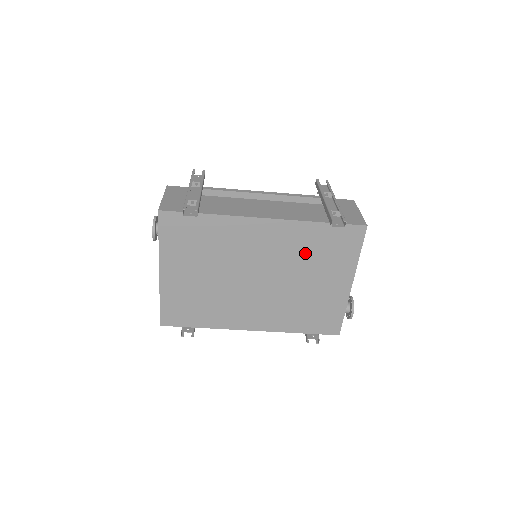
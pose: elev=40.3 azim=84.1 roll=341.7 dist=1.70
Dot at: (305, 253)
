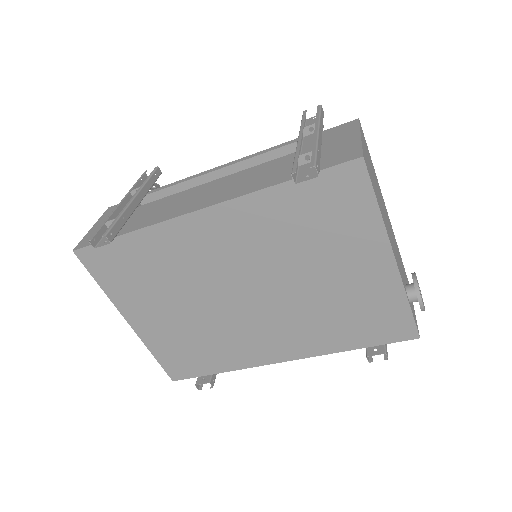
Dot at: (289, 237)
